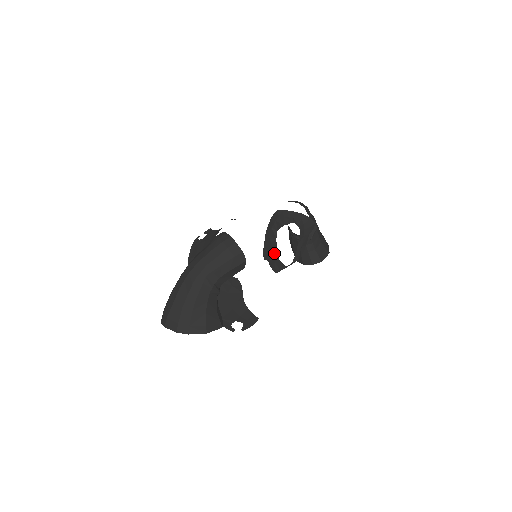
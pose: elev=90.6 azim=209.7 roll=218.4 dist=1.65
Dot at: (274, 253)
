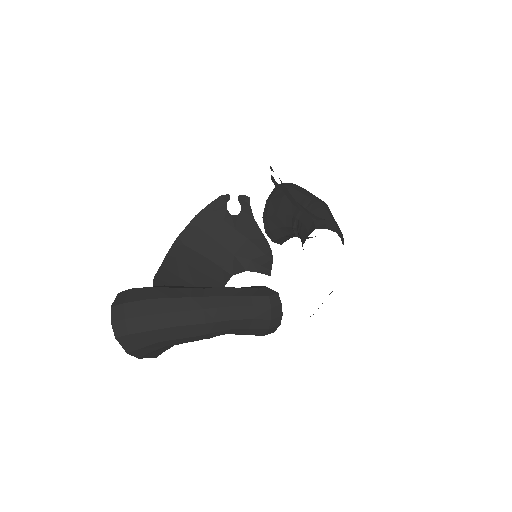
Dot at: occluded
